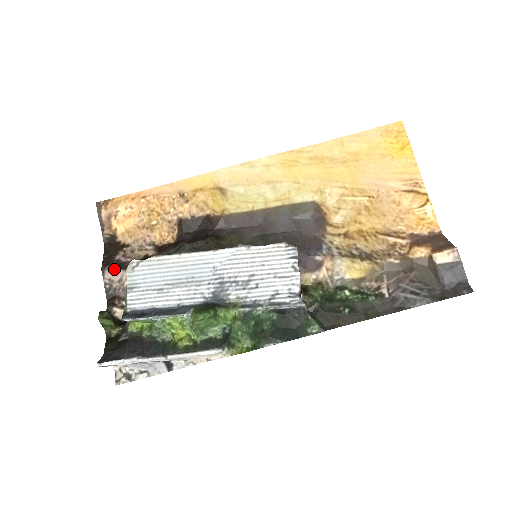
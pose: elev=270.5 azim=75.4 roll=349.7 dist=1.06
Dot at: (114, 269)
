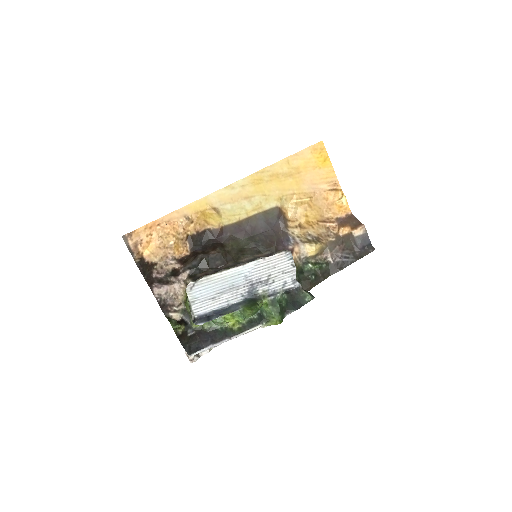
Dot at: (159, 286)
